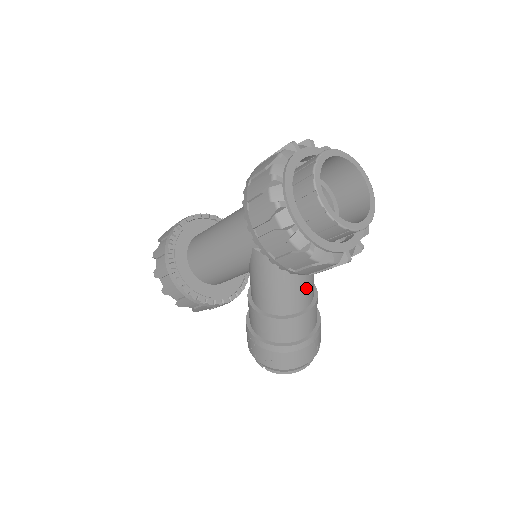
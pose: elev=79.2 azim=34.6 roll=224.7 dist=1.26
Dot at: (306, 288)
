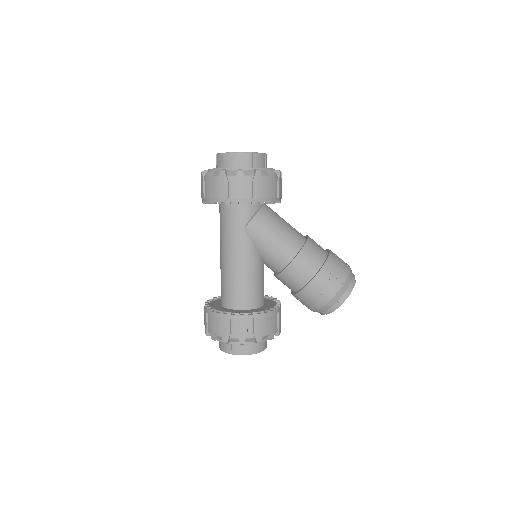
Dot at: (291, 227)
